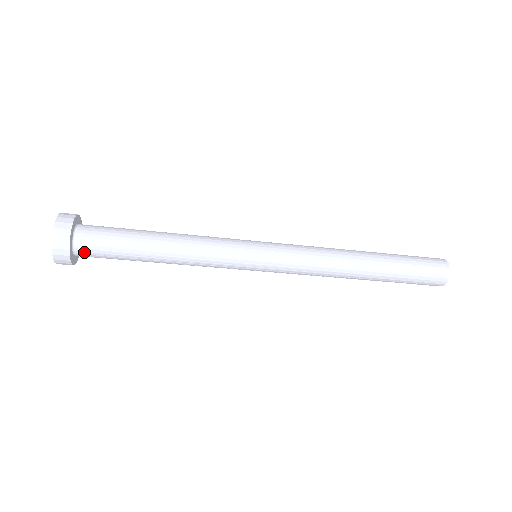
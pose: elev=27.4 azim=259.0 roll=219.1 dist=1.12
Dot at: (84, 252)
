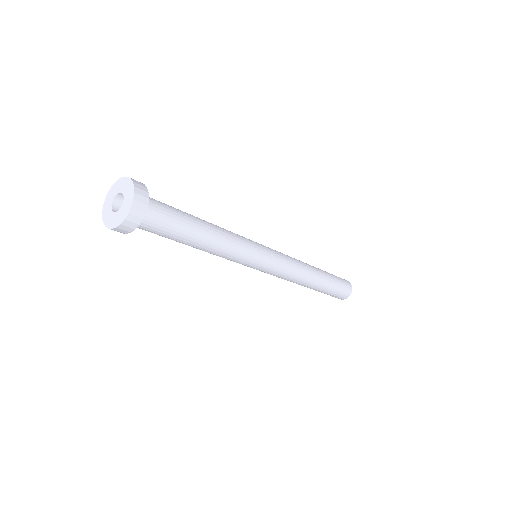
Dot at: (140, 227)
